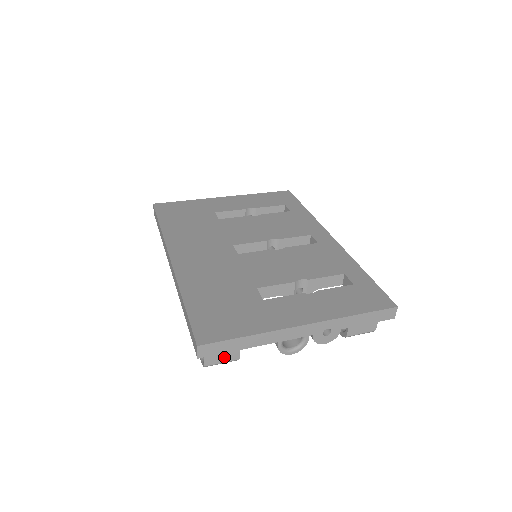
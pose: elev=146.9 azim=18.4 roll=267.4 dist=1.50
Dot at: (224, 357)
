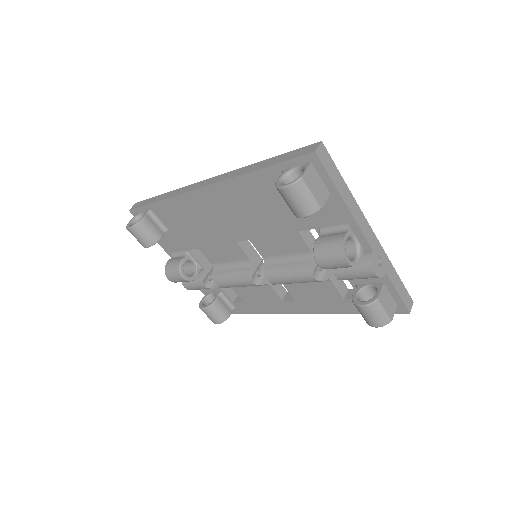
Dot at: (316, 190)
